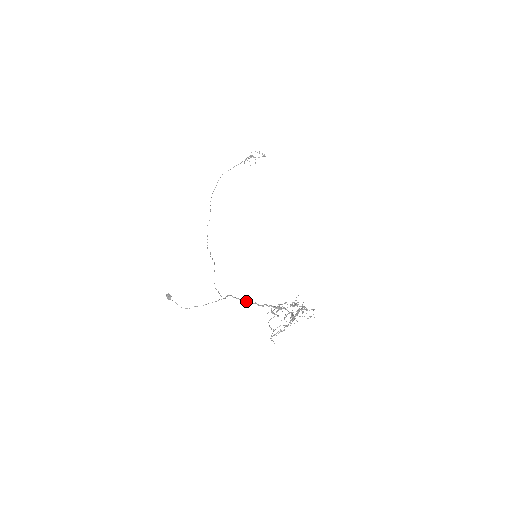
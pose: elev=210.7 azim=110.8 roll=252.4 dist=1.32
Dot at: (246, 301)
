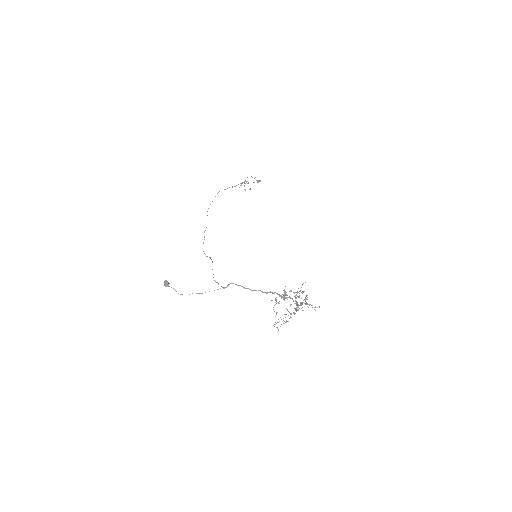
Dot at: (249, 289)
